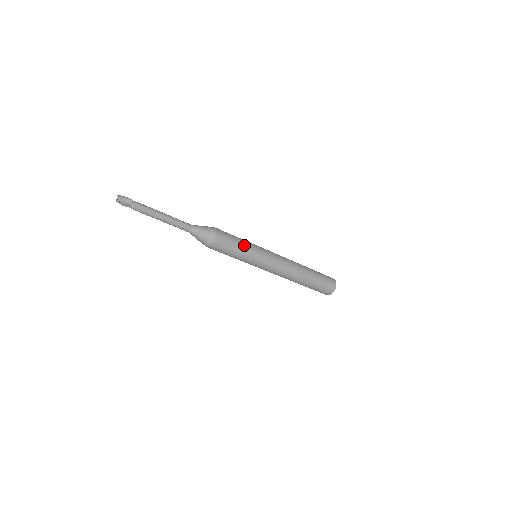
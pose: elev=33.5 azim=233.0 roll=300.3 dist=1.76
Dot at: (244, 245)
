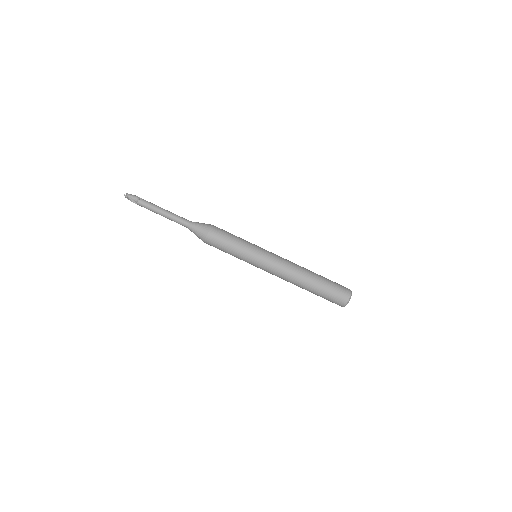
Dot at: (240, 239)
